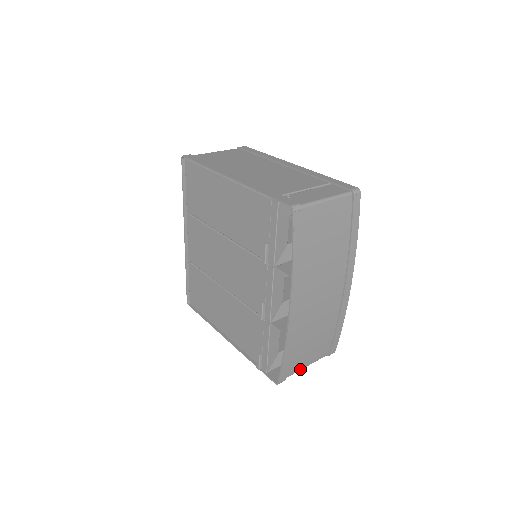
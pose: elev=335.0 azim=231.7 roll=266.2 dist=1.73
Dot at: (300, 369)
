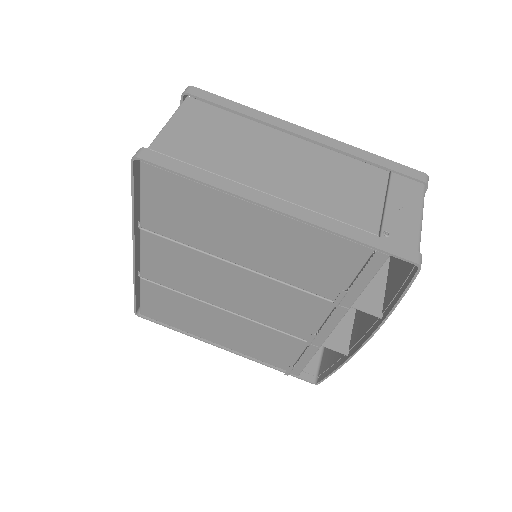
Dot at: (324, 353)
